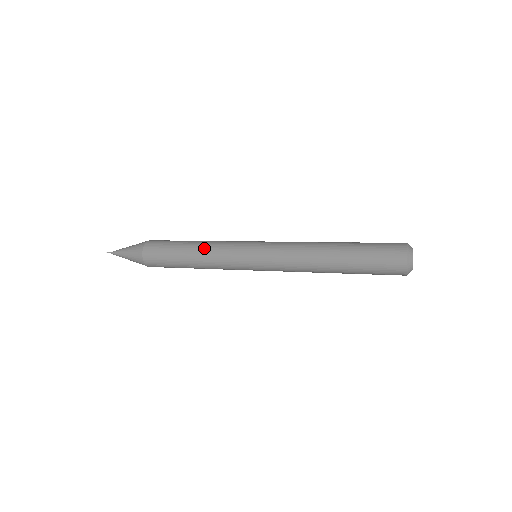
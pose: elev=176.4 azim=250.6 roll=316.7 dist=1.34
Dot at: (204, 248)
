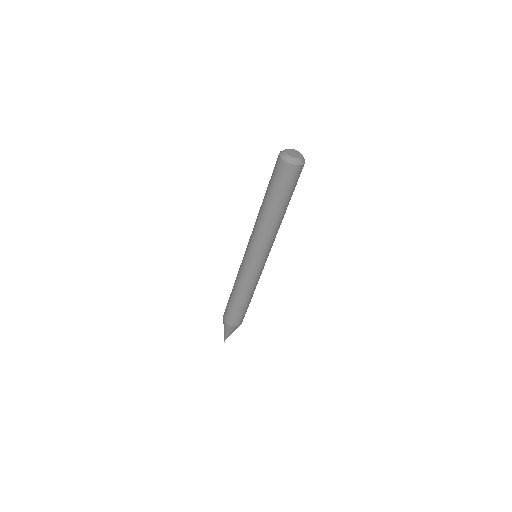
Dot at: occluded
